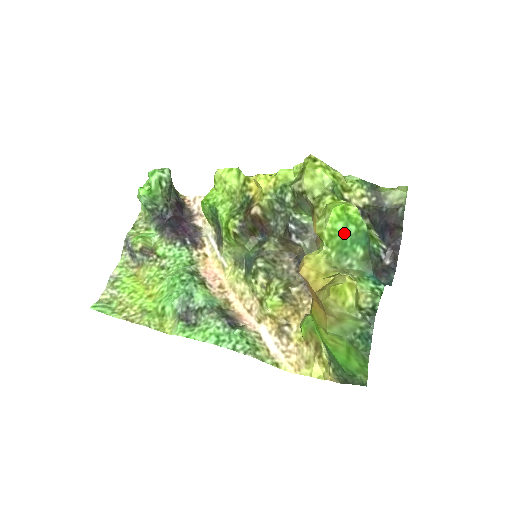
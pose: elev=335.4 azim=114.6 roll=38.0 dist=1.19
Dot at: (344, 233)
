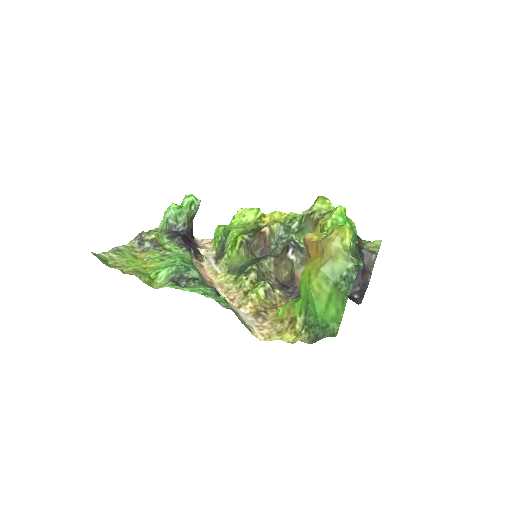
Dot at: occluded
